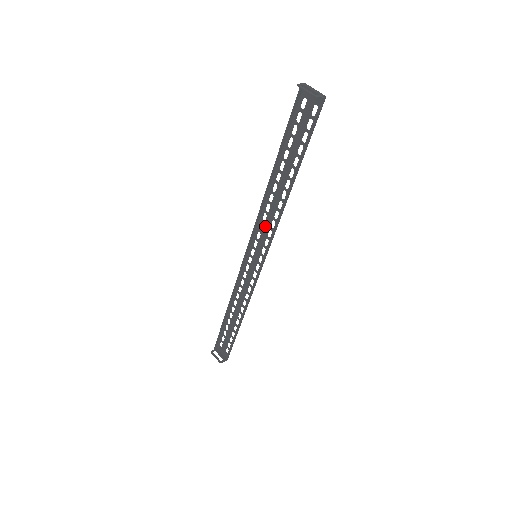
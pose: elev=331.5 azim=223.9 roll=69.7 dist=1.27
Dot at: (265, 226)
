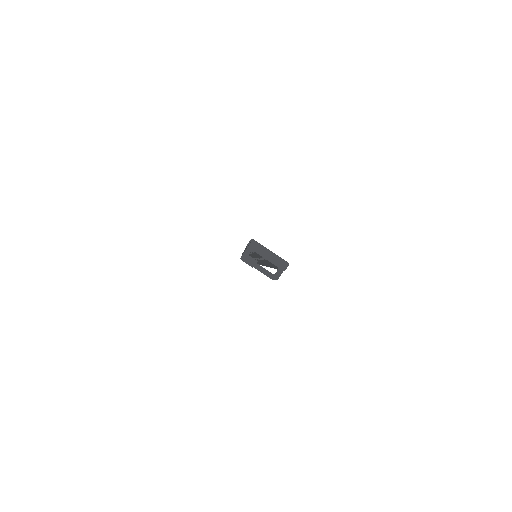
Dot at: occluded
